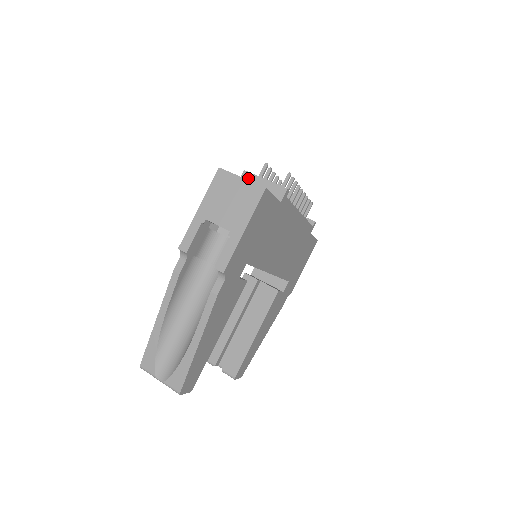
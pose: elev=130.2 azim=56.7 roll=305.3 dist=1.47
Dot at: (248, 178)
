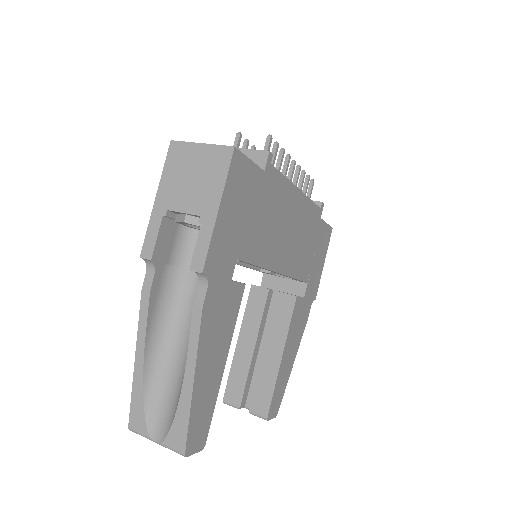
Dot at: occluded
